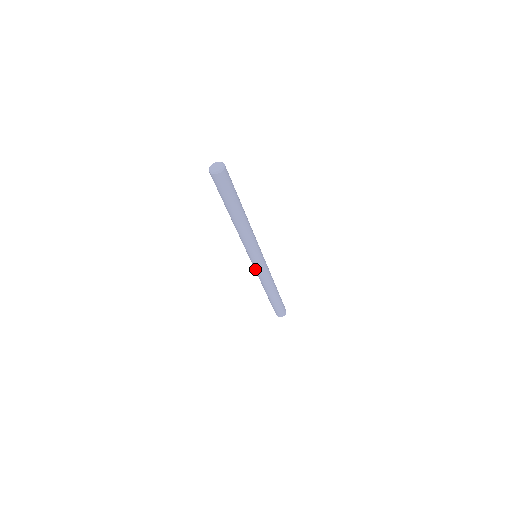
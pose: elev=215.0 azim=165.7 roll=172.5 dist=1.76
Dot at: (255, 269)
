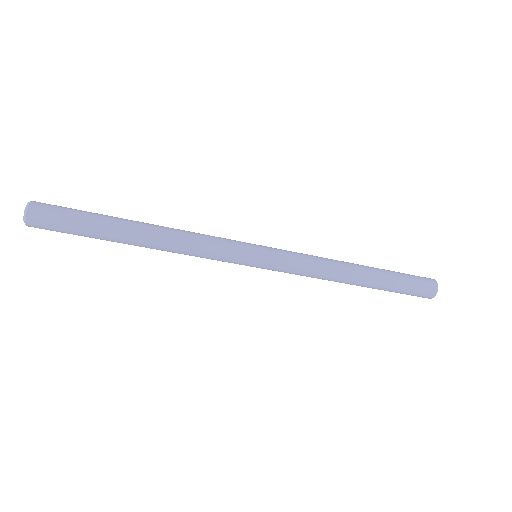
Dot at: occluded
